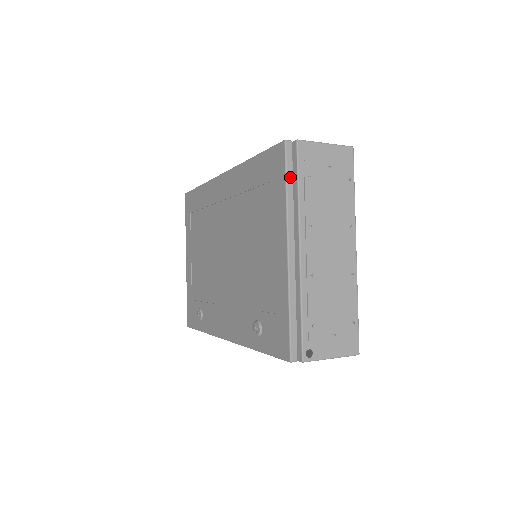
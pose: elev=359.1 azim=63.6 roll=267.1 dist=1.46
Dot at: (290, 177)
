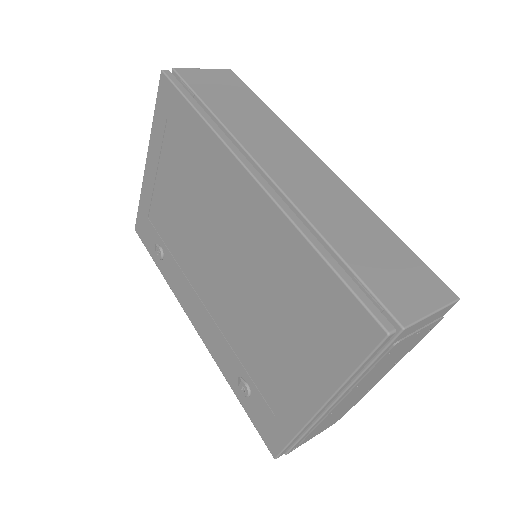
Dot at: (367, 362)
